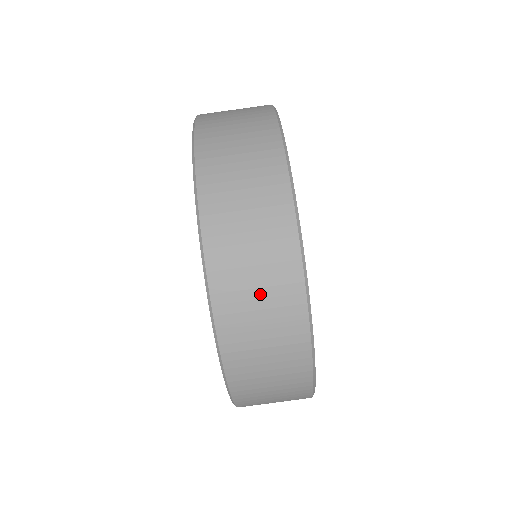
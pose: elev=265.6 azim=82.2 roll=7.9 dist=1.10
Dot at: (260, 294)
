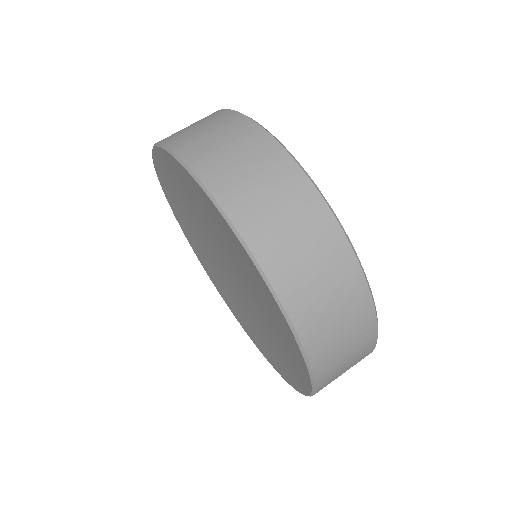
Dot at: (312, 262)
